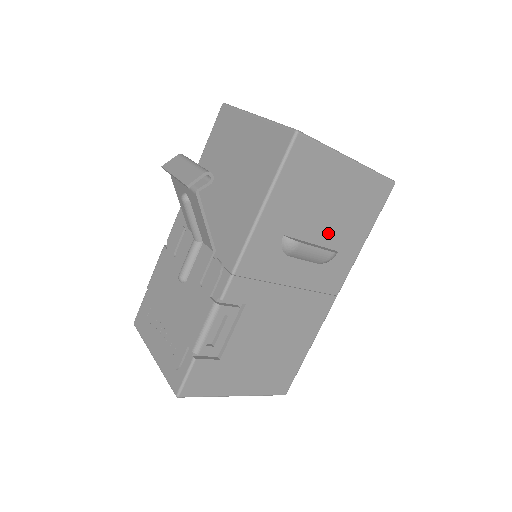
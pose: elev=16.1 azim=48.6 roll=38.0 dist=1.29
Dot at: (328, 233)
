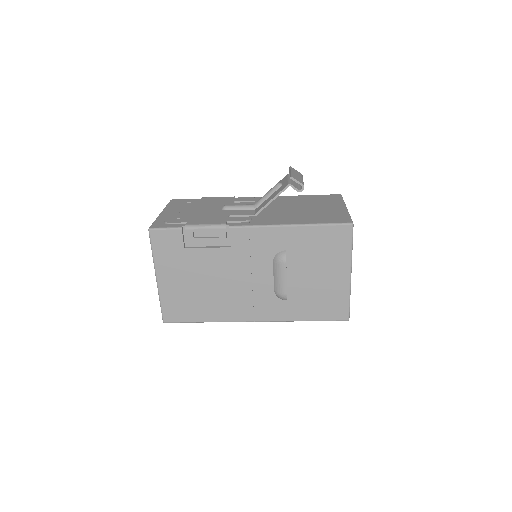
Dot at: (298, 285)
